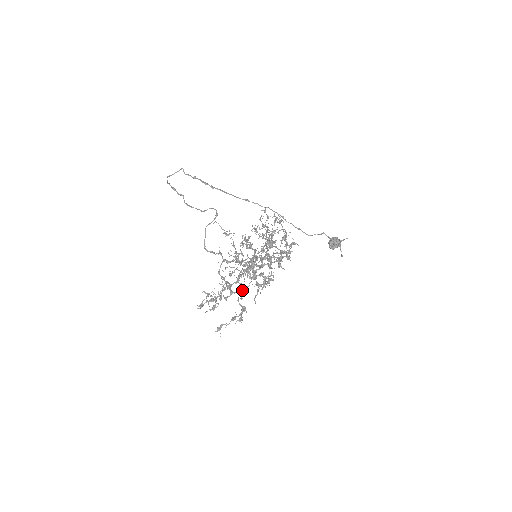
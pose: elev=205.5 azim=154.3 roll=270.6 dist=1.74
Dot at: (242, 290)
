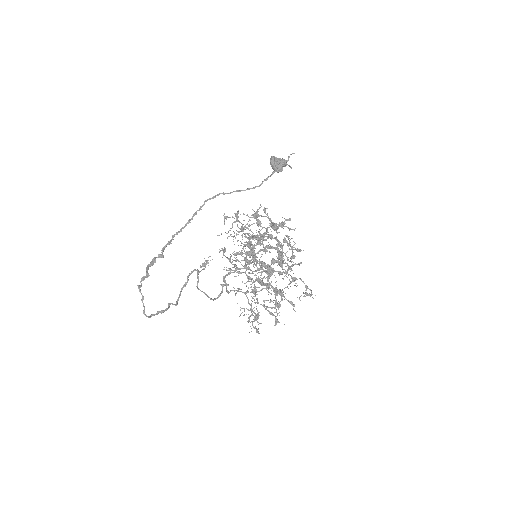
Dot at: (268, 286)
